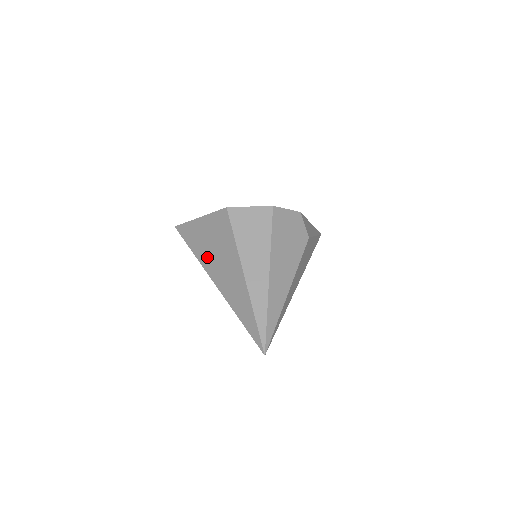
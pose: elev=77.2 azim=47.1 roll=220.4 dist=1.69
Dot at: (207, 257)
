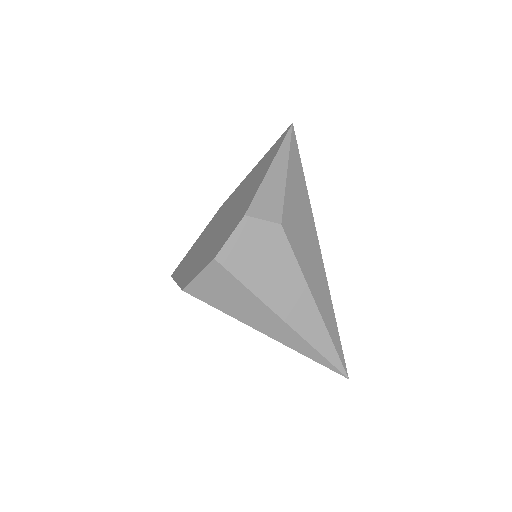
Dot at: occluded
